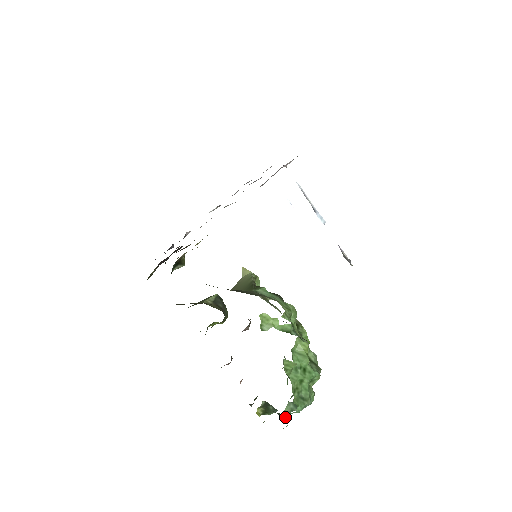
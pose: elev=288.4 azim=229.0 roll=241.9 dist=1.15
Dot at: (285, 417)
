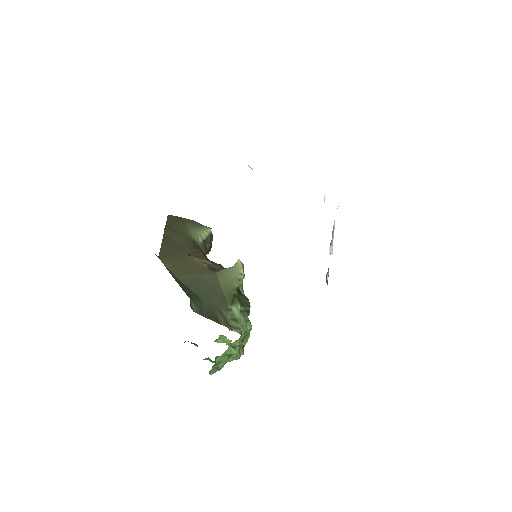
Dot at: occluded
